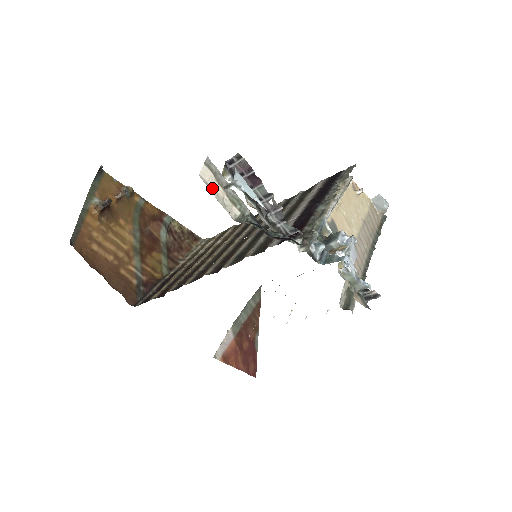
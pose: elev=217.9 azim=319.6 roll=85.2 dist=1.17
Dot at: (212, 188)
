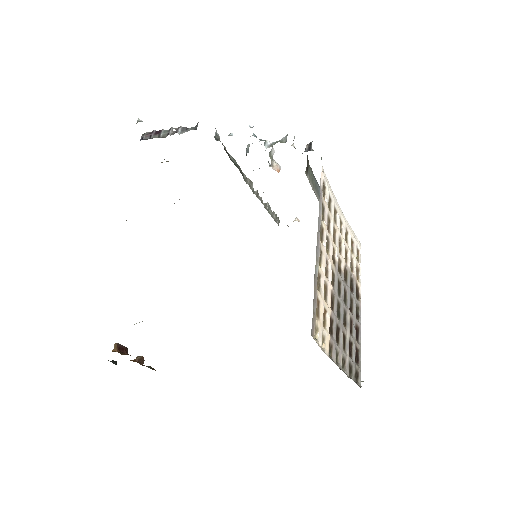
Dot at: occluded
